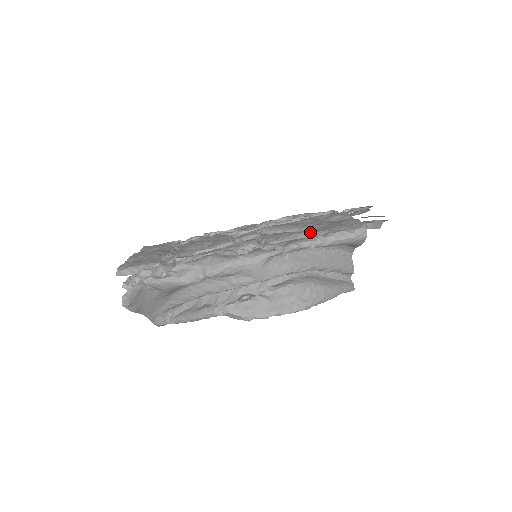
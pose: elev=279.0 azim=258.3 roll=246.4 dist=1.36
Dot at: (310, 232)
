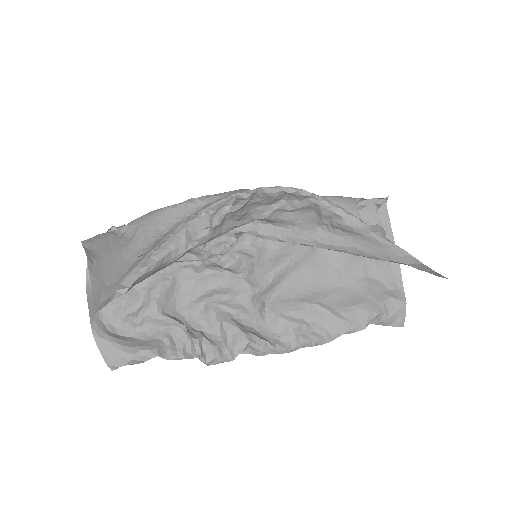
Dot at: occluded
